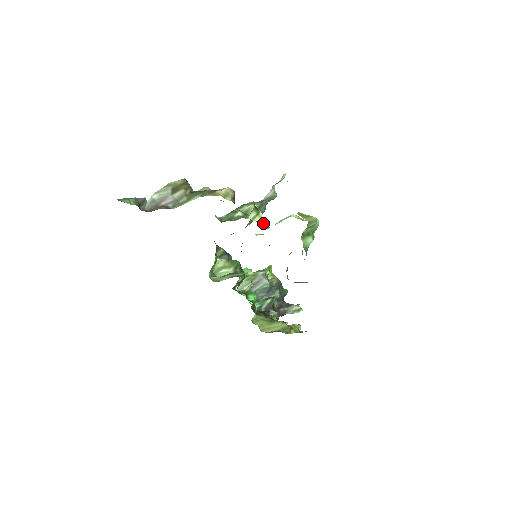
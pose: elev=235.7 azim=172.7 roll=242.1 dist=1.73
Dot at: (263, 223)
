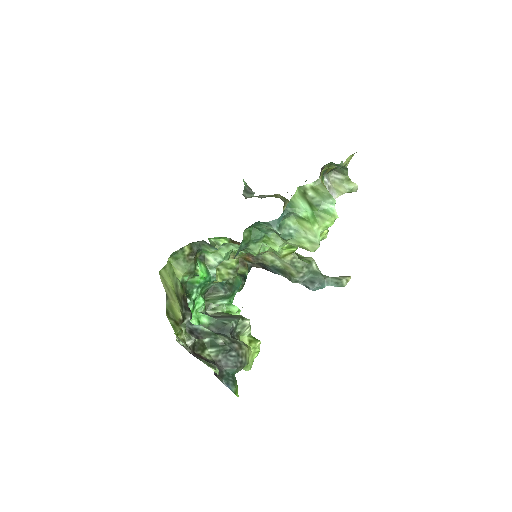
Dot at: occluded
